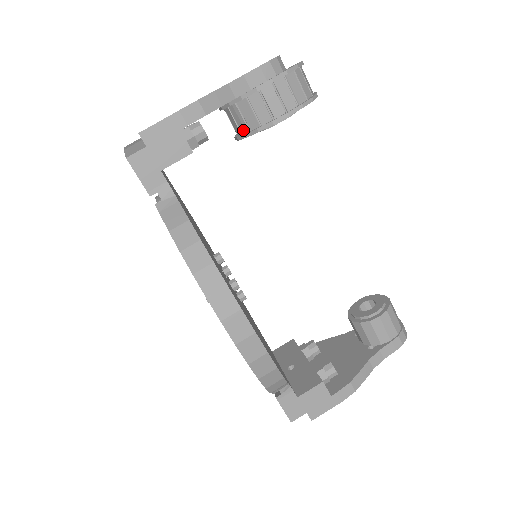
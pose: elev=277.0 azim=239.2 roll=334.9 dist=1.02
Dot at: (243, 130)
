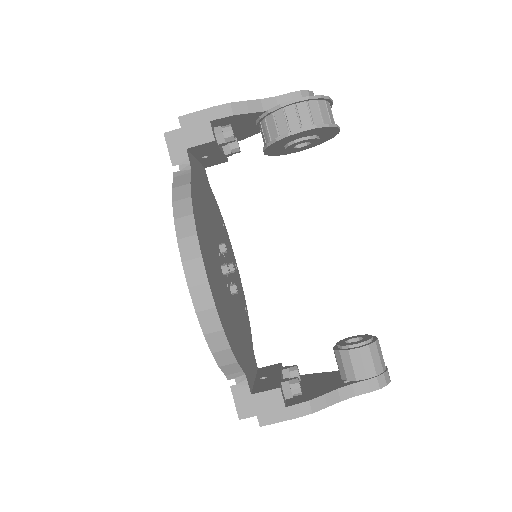
Dot at: (267, 141)
